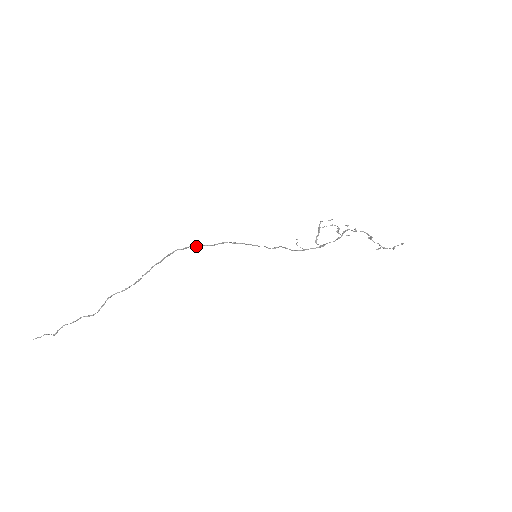
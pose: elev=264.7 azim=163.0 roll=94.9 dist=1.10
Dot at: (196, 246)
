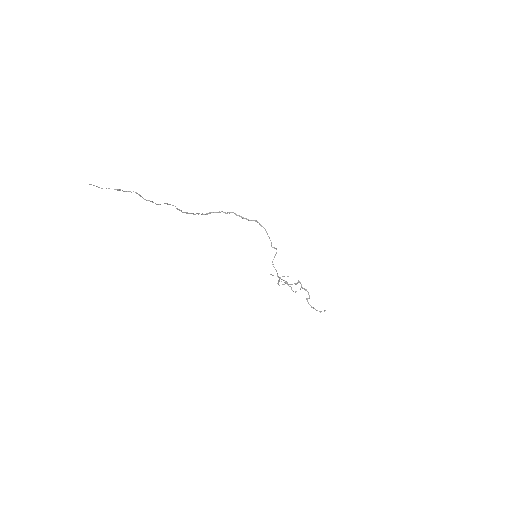
Dot at: (237, 215)
